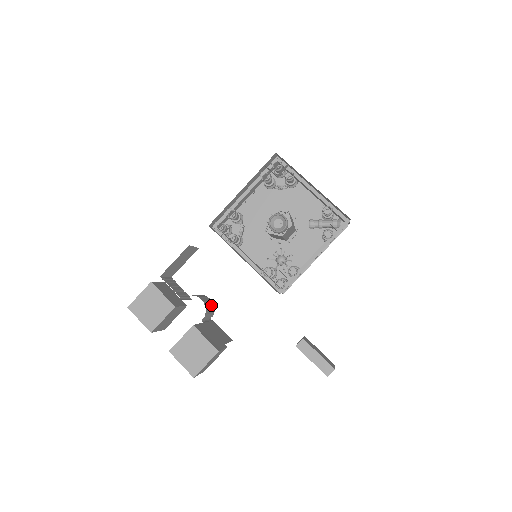
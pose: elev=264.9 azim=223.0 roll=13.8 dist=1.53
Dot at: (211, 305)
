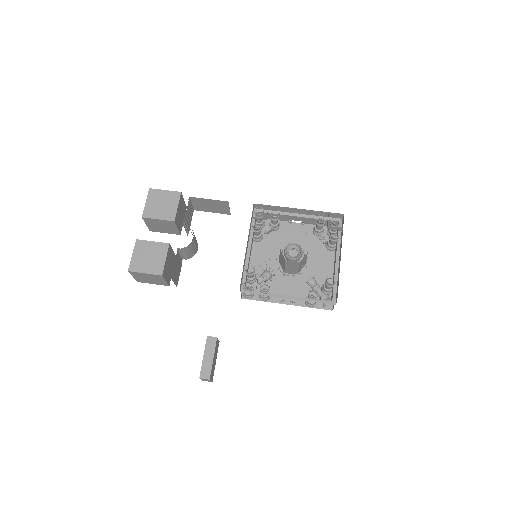
Dot at: (194, 251)
